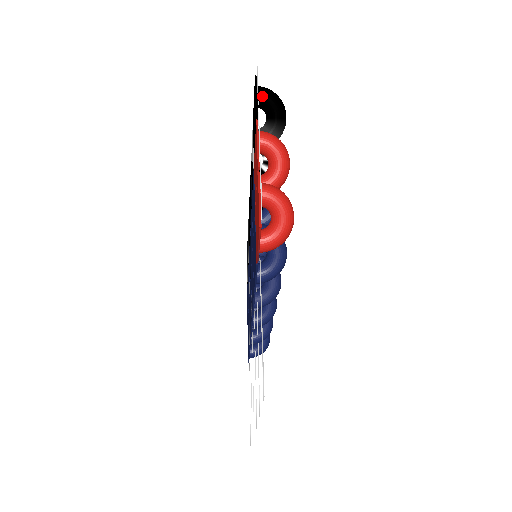
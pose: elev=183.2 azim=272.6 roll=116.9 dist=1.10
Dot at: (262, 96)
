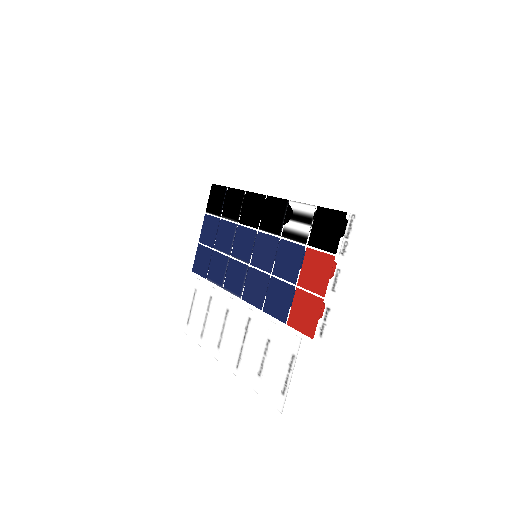
Dot at: (342, 228)
